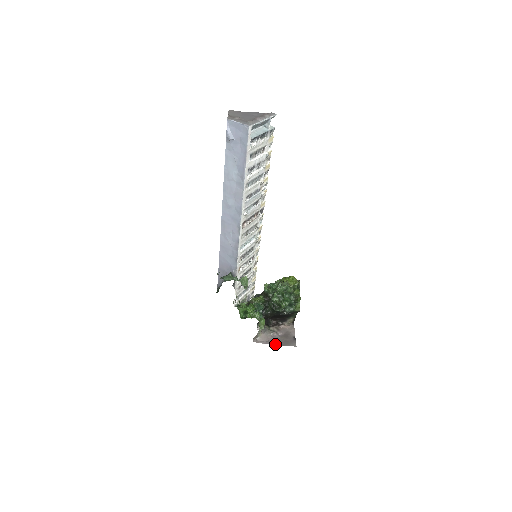
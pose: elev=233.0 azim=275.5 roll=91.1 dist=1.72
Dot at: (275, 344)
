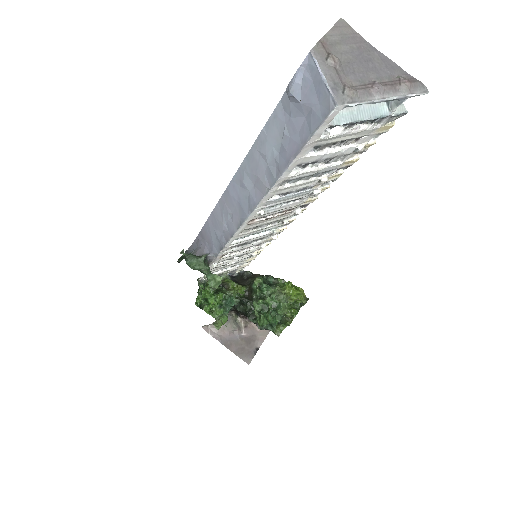
Dot at: (226, 346)
